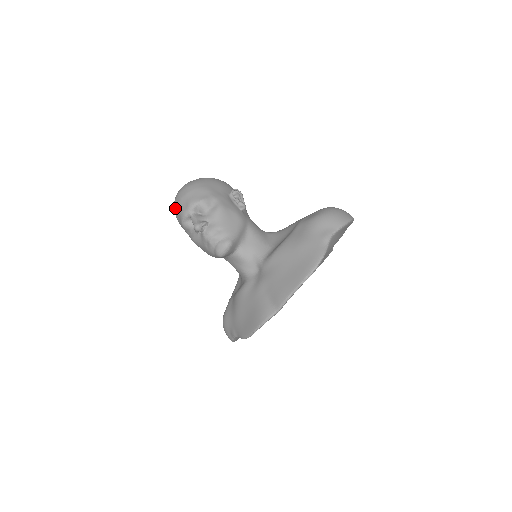
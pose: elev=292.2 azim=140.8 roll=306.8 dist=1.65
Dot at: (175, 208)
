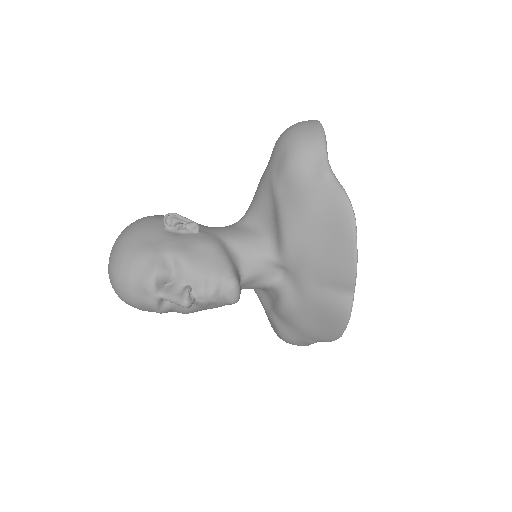
Dot at: (131, 305)
